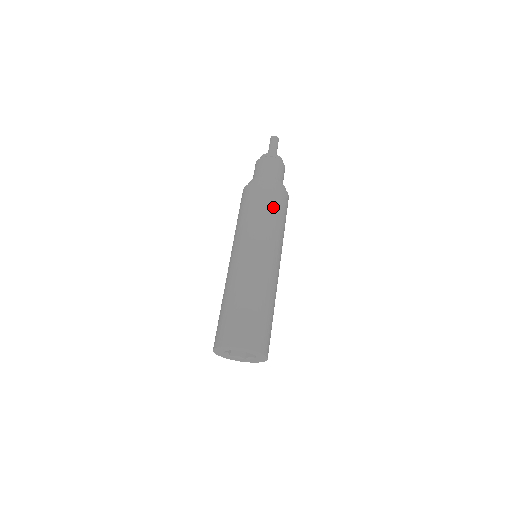
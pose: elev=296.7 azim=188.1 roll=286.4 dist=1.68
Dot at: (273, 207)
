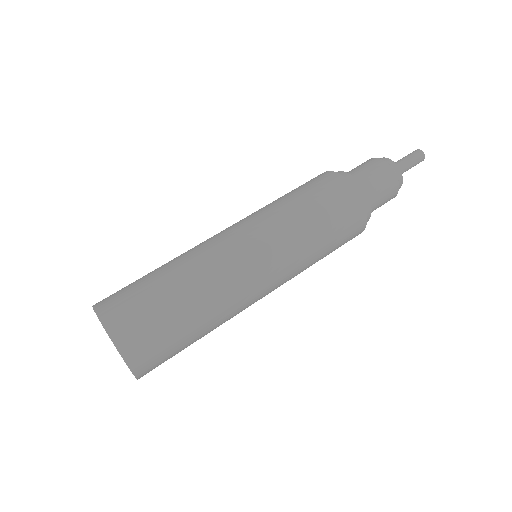
Dot at: (335, 245)
